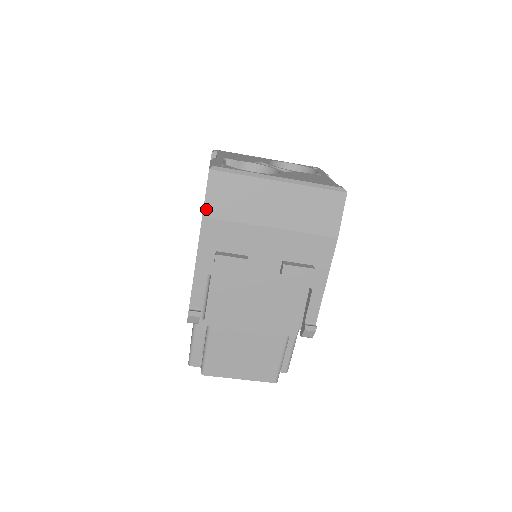
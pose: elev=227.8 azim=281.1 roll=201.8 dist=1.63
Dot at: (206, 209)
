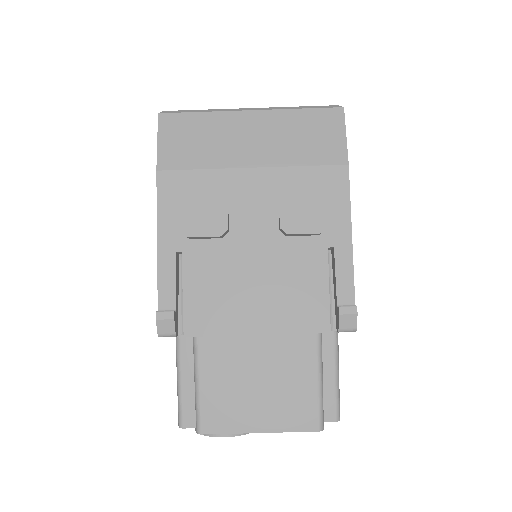
Dot at: (160, 160)
